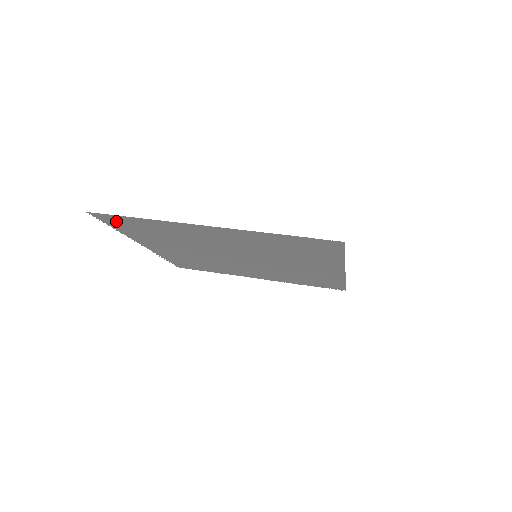
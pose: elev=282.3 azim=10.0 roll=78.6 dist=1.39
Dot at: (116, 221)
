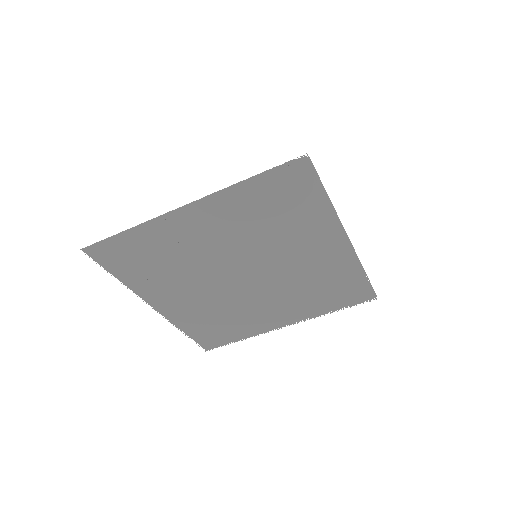
Dot at: (111, 255)
